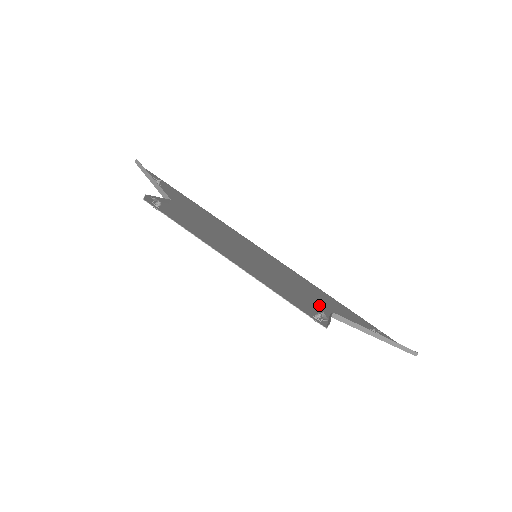
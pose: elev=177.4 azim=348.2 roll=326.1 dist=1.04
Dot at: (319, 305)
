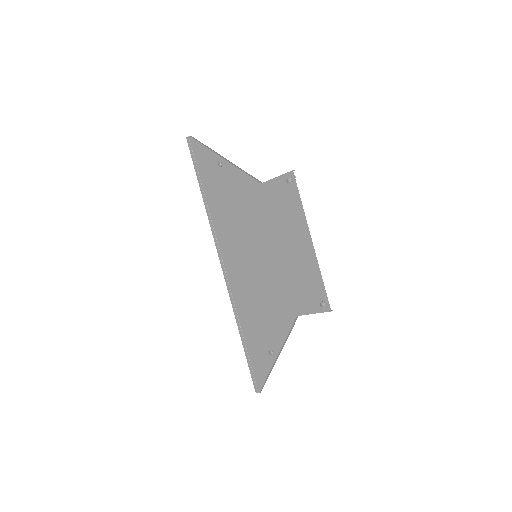
Dot at: (286, 308)
